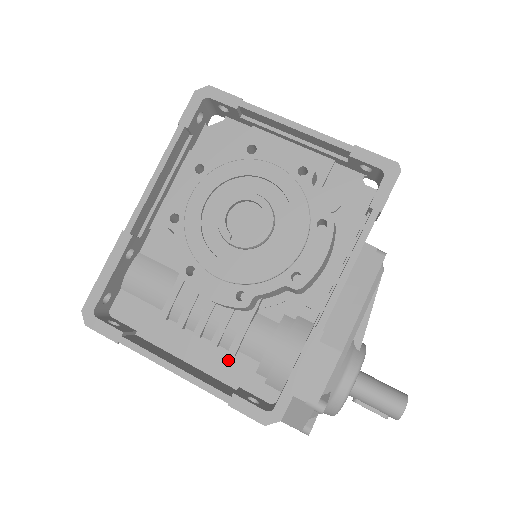
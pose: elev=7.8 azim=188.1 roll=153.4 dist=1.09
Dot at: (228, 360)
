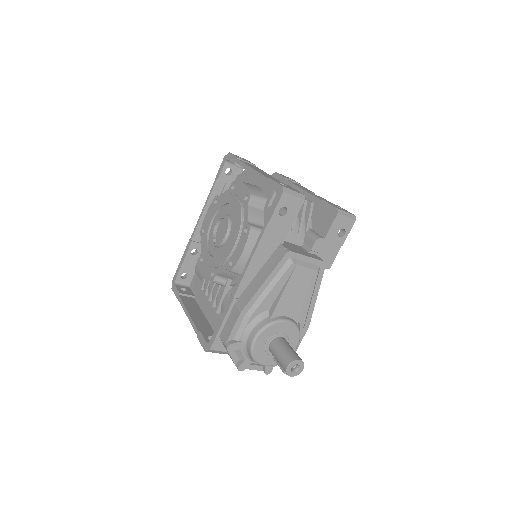
Dot at: (217, 316)
